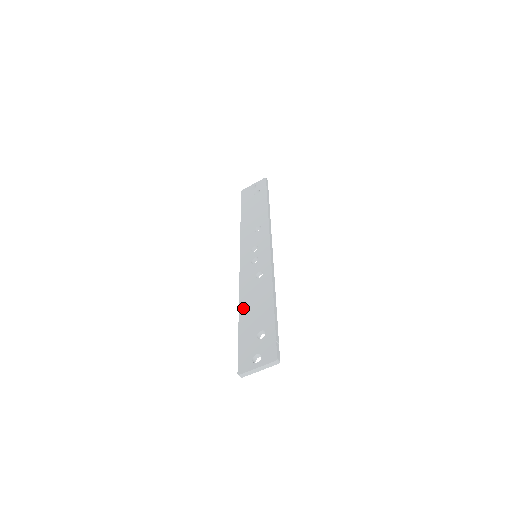
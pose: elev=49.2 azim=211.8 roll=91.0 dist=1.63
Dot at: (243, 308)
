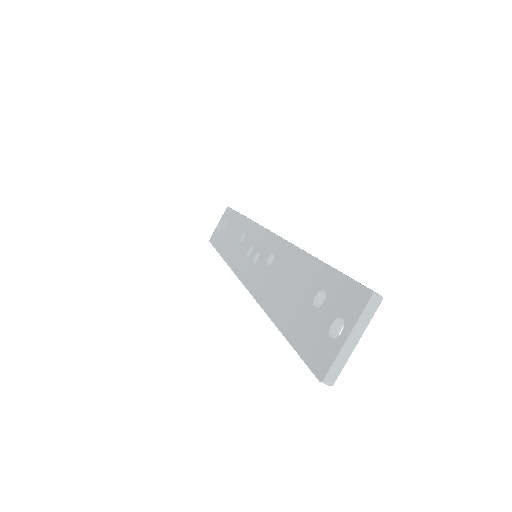
Dot at: (271, 306)
